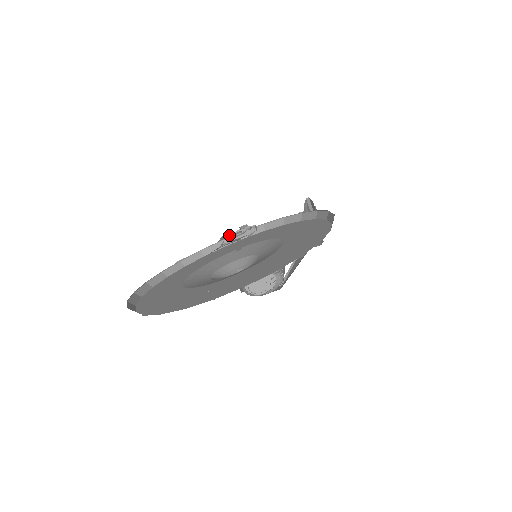
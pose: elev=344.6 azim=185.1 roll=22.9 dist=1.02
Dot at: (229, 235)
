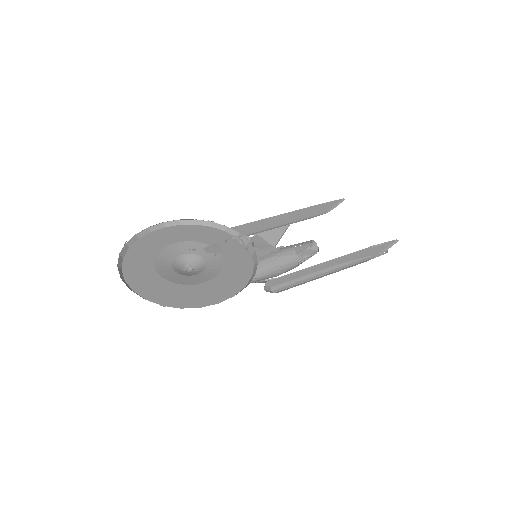
Dot at: occluded
